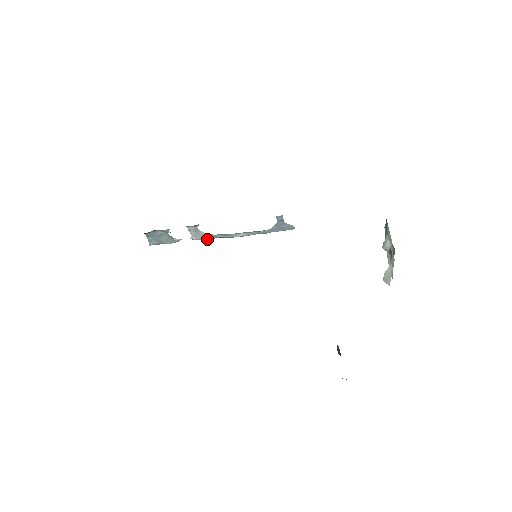
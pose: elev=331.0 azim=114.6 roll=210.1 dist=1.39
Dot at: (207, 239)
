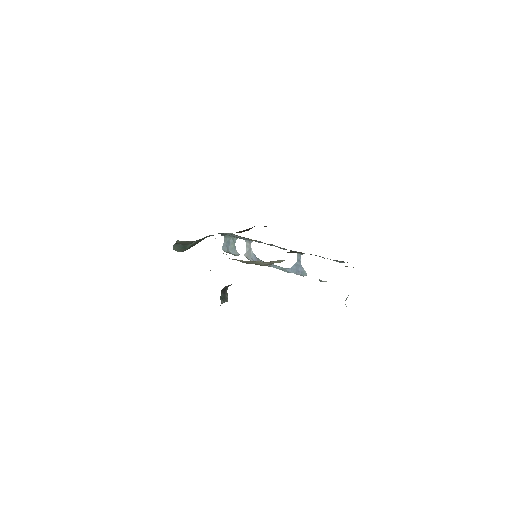
Dot at: (252, 260)
